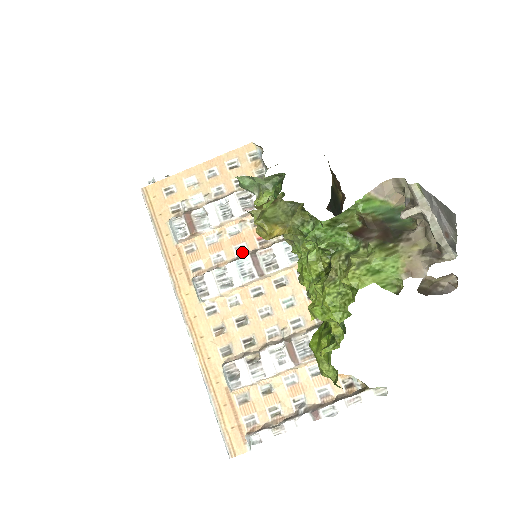
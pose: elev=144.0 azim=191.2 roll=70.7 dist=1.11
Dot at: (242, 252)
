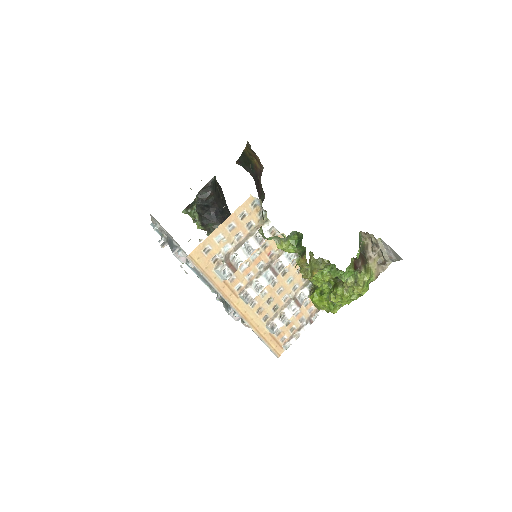
Dot at: (262, 267)
